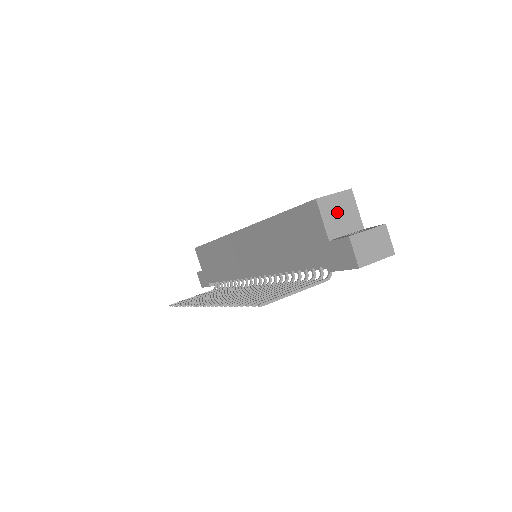
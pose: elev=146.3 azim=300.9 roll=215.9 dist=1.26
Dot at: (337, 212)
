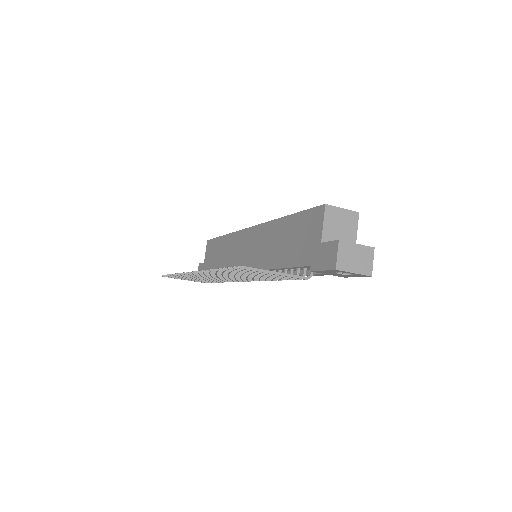
Dot at: (338, 224)
